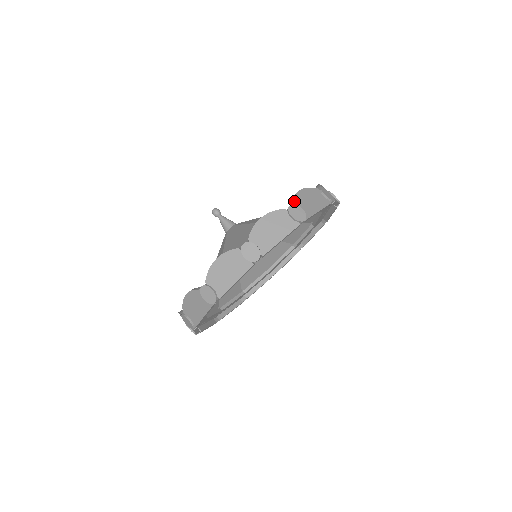
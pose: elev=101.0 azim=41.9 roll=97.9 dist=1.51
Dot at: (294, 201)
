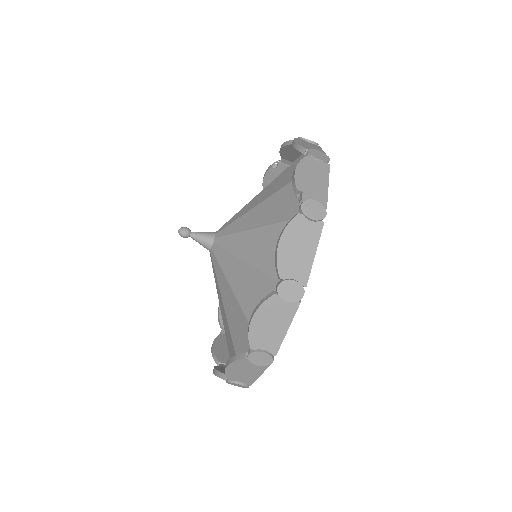
Dot at: (250, 345)
